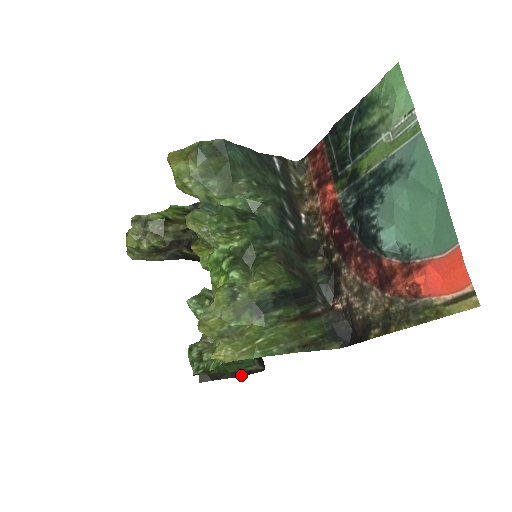
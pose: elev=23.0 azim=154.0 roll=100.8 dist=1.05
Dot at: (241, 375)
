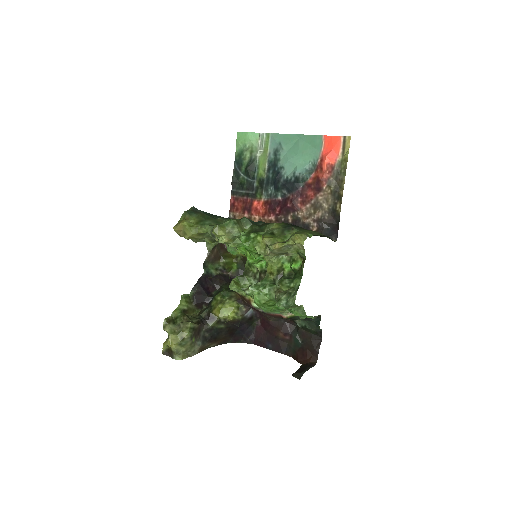
Dot at: (315, 364)
